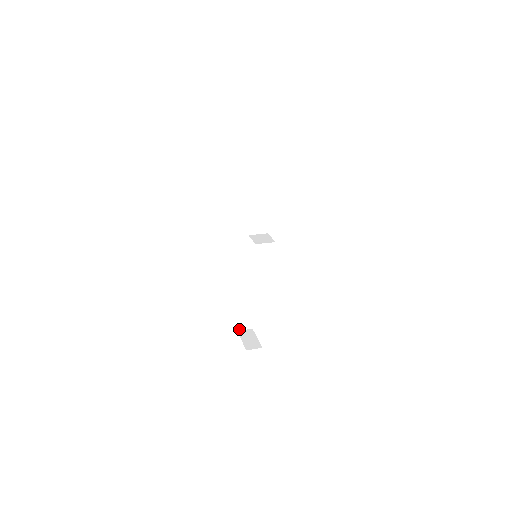
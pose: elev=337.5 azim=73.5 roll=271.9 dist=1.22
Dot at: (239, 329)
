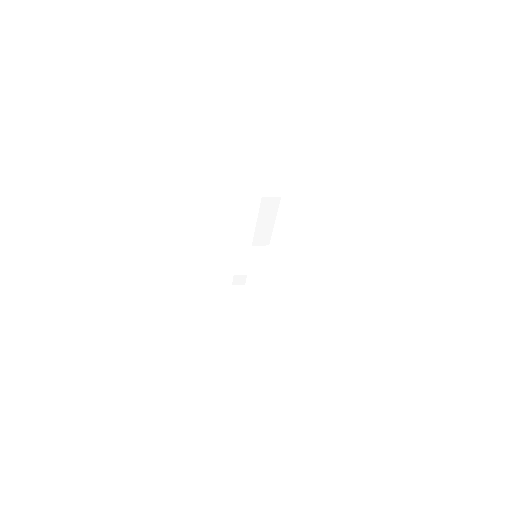
Dot at: (234, 284)
